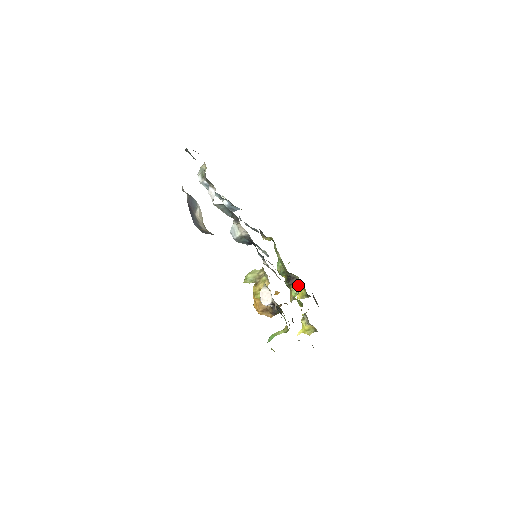
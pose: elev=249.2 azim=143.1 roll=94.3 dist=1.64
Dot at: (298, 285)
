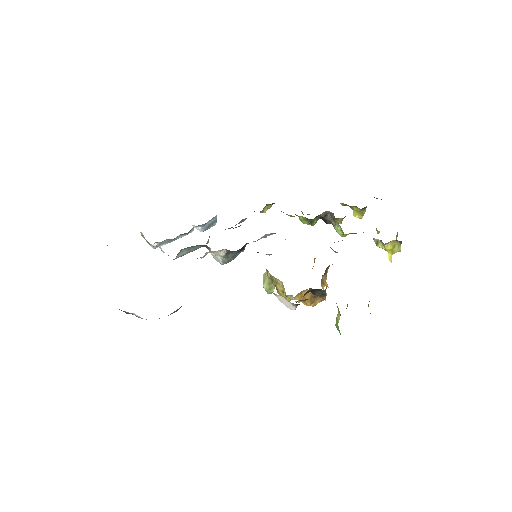
Dot at: (333, 221)
